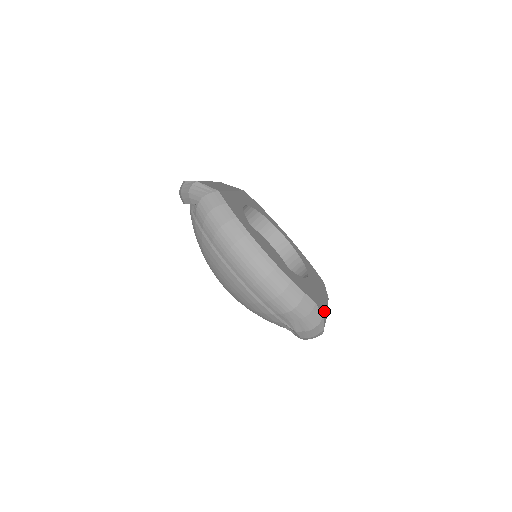
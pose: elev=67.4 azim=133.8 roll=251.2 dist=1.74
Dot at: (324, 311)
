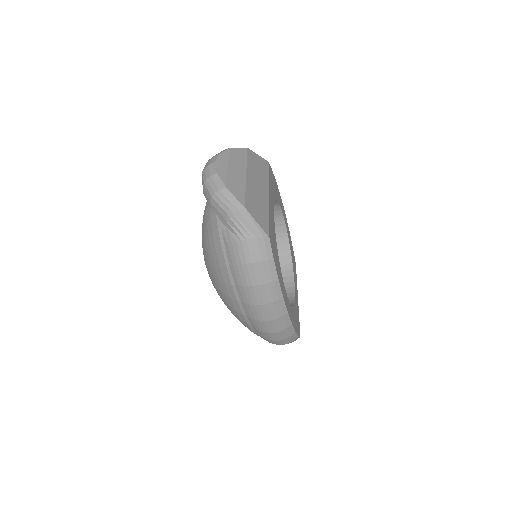
Dot at: occluded
